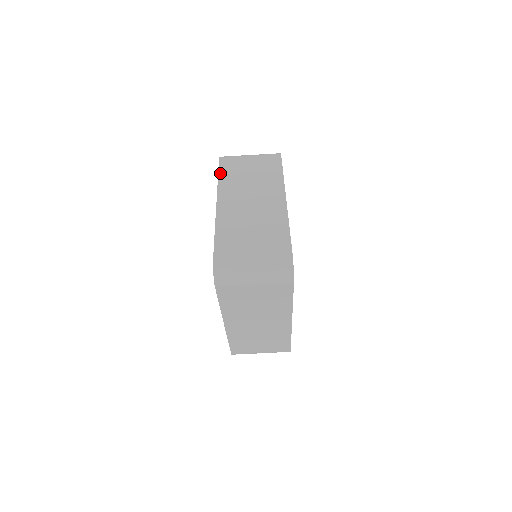
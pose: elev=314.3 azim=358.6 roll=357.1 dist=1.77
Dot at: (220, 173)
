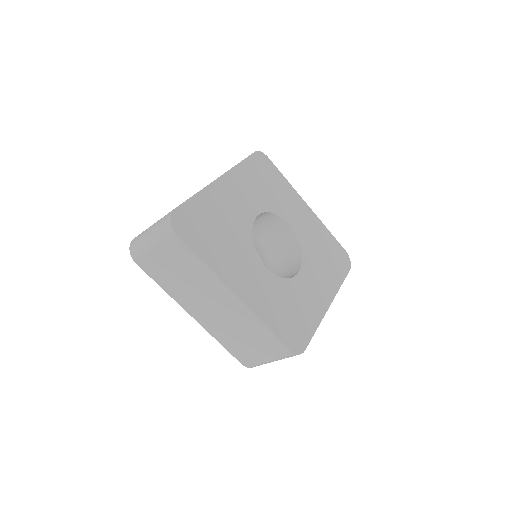
Dot at: occluded
